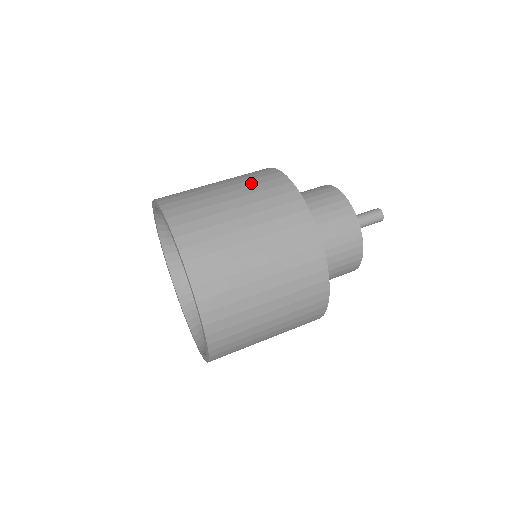
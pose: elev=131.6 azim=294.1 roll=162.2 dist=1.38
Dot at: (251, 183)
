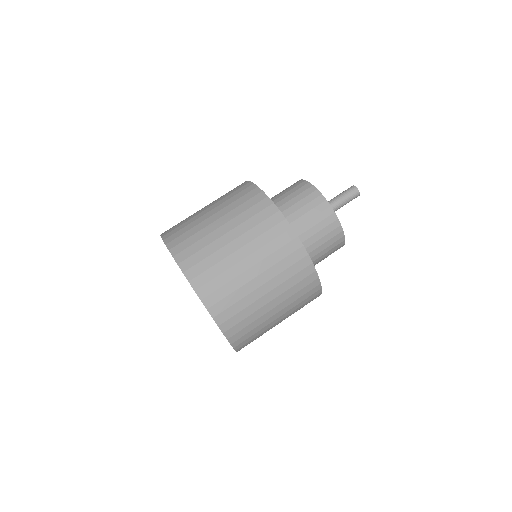
Dot at: (250, 224)
